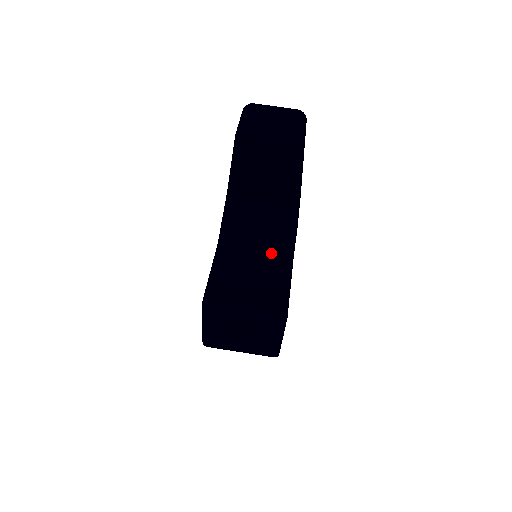
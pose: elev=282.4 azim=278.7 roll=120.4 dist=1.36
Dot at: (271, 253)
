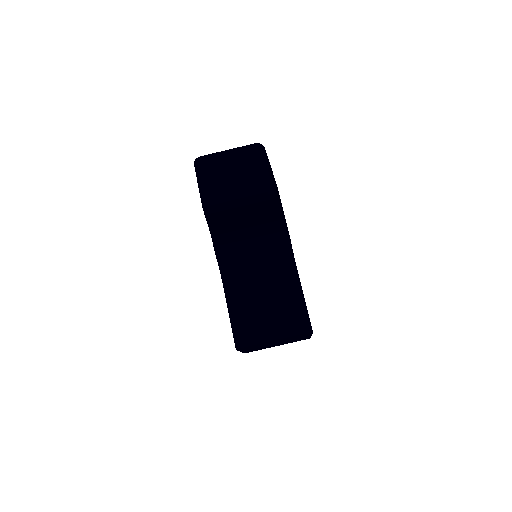
Dot at: (274, 269)
